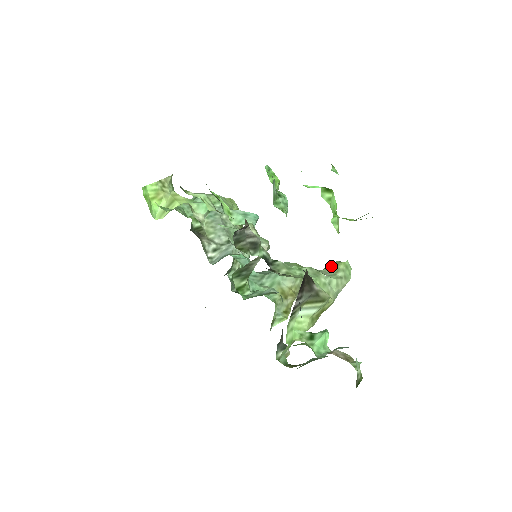
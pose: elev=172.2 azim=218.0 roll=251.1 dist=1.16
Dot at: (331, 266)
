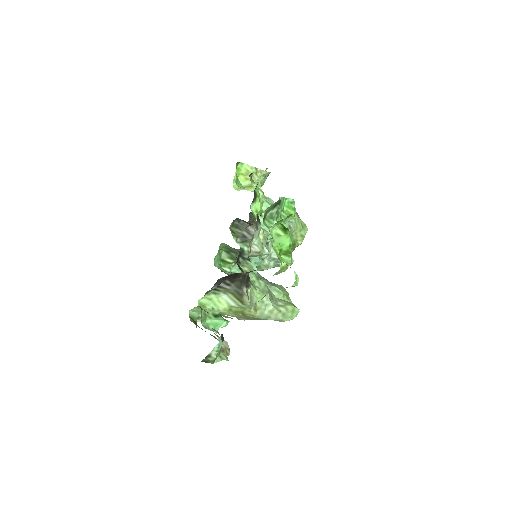
Dot at: (284, 301)
